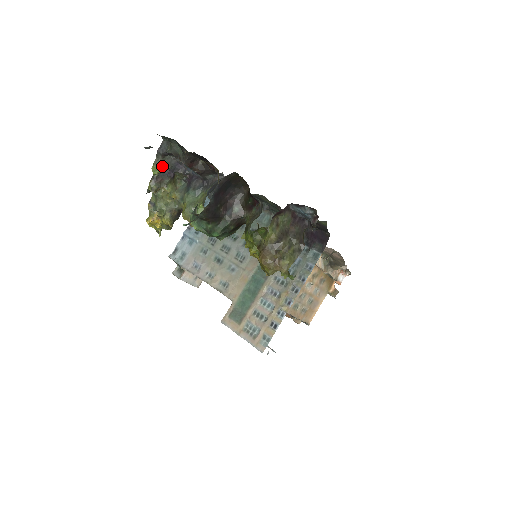
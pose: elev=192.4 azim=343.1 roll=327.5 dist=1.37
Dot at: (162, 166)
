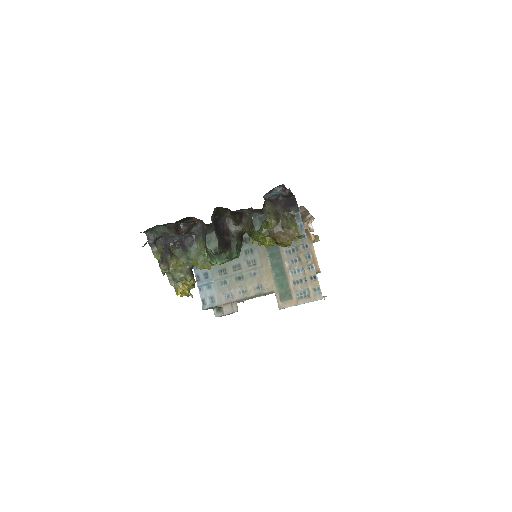
Dot at: (159, 250)
